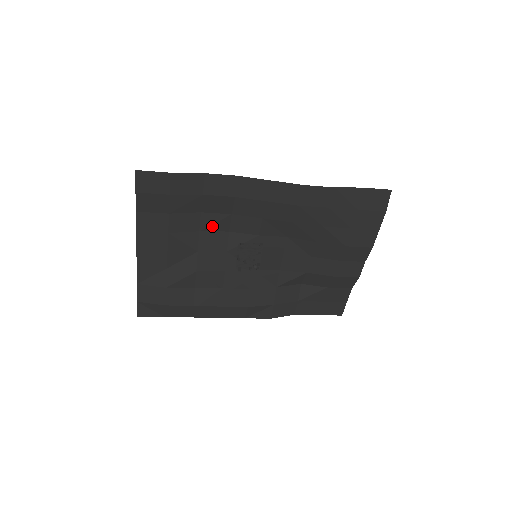
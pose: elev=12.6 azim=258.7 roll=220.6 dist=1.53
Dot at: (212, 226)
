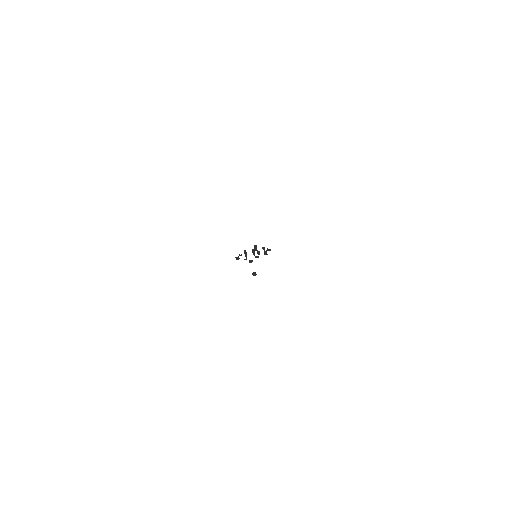
Dot at: occluded
